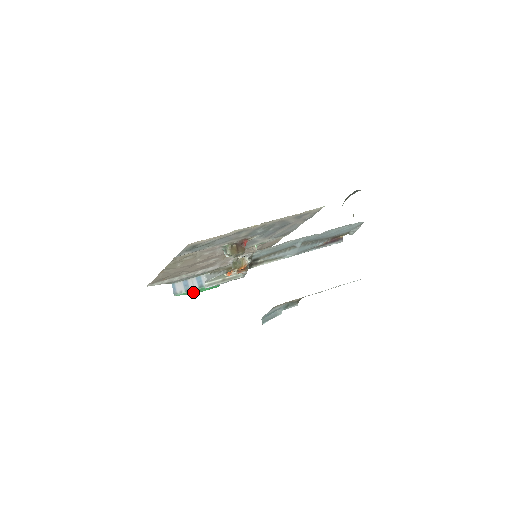
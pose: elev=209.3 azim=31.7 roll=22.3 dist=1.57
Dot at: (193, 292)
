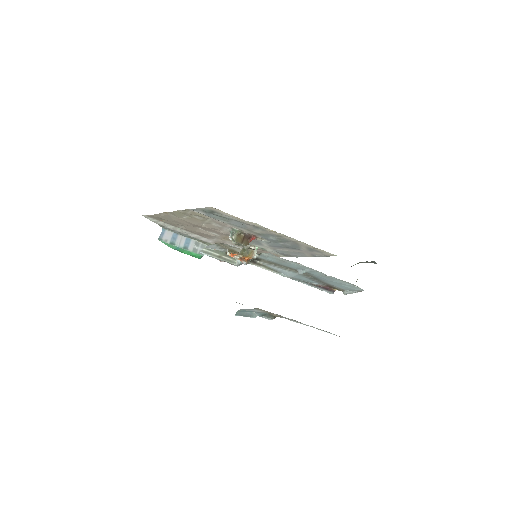
Dot at: (175, 248)
